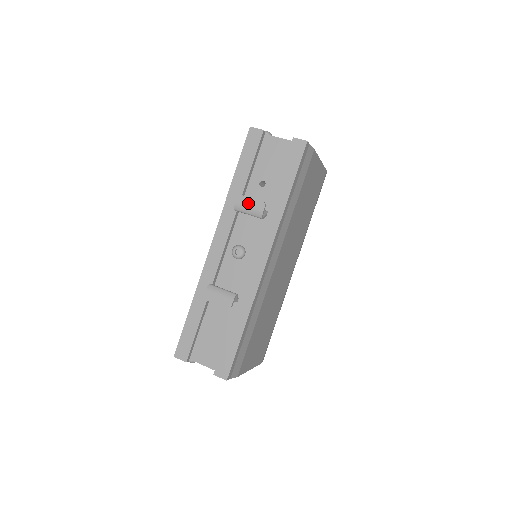
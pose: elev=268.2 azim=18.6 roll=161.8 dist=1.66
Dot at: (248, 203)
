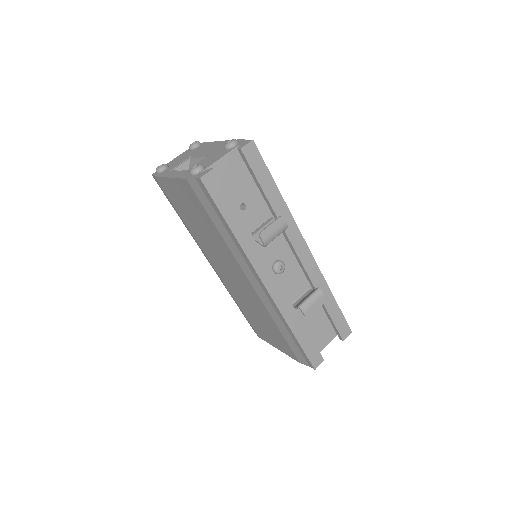
Dot at: (272, 231)
